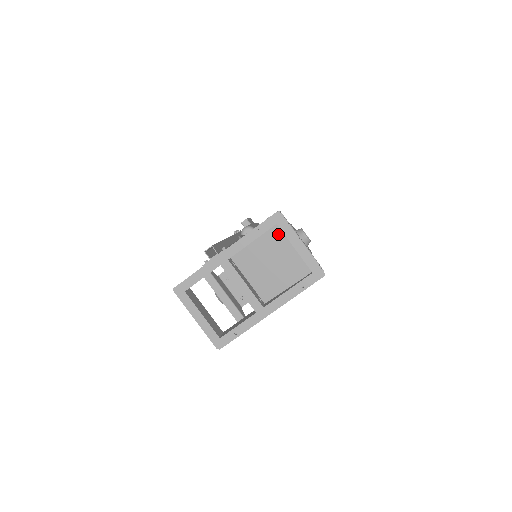
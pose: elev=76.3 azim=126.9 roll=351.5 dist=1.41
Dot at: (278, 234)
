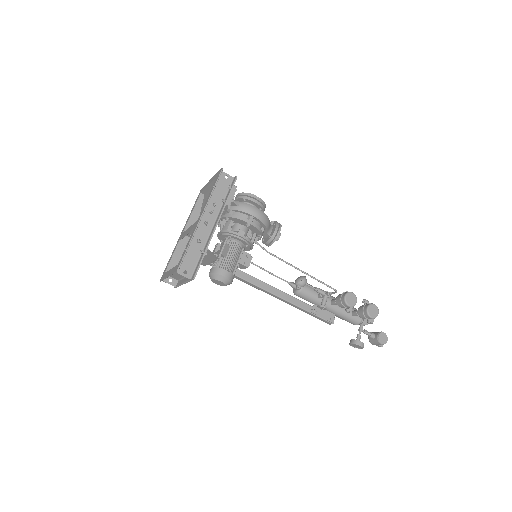
Dot at: (206, 197)
